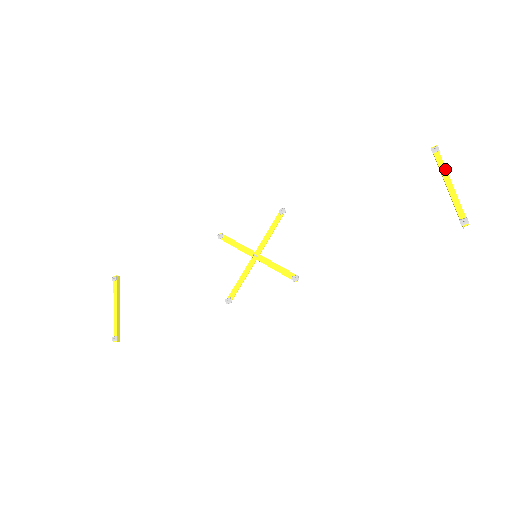
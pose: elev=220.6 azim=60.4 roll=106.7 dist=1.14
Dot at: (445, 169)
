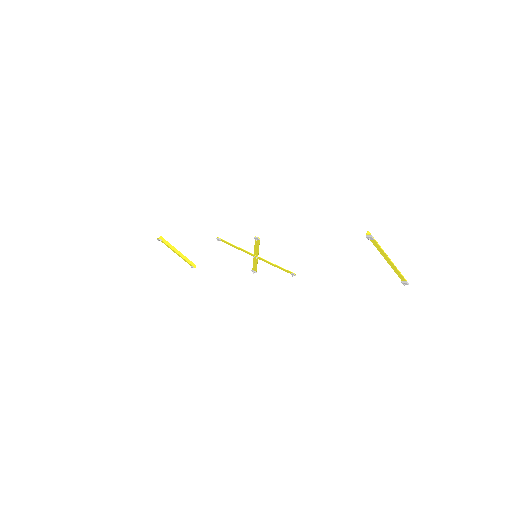
Dot at: (383, 252)
